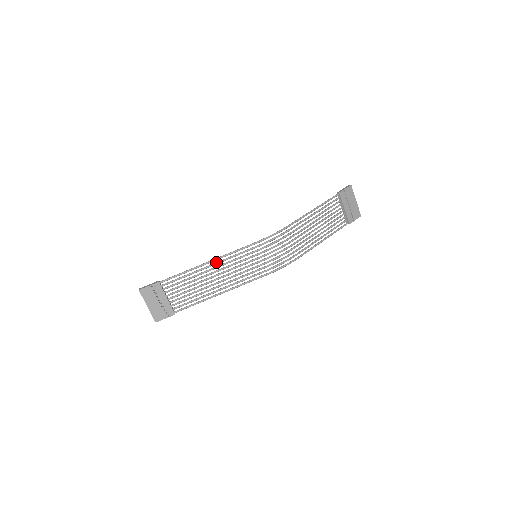
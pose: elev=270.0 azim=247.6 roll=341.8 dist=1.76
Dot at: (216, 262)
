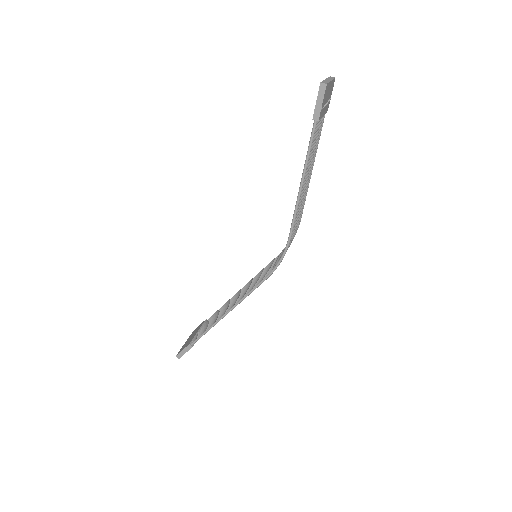
Dot at: (234, 306)
